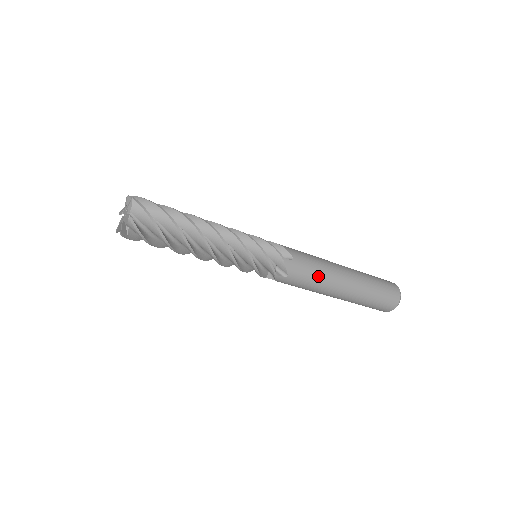
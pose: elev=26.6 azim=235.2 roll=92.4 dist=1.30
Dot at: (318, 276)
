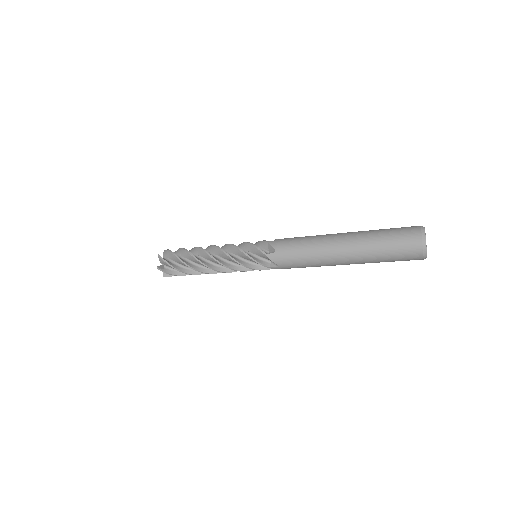
Dot at: (305, 257)
